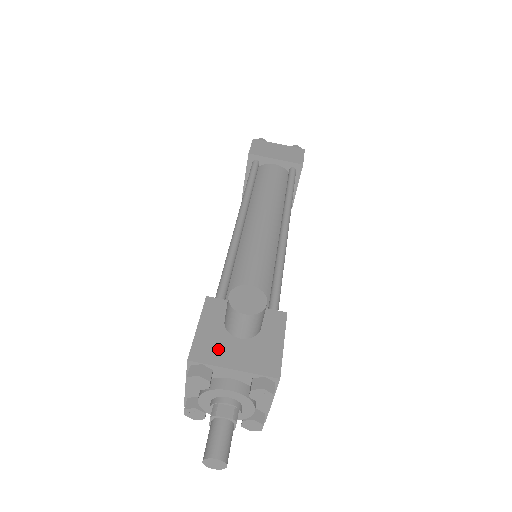
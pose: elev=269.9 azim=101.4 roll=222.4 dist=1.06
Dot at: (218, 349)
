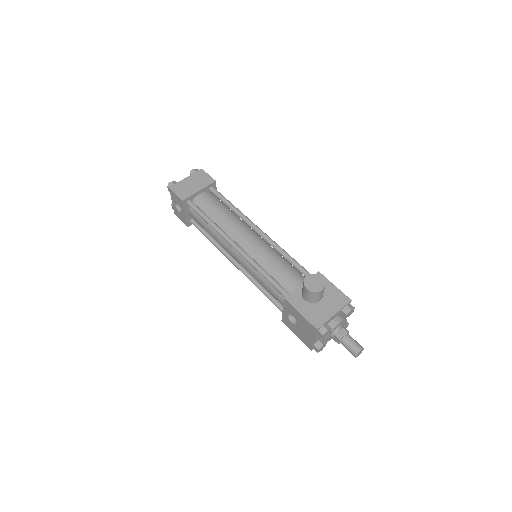
Dot at: (319, 314)
